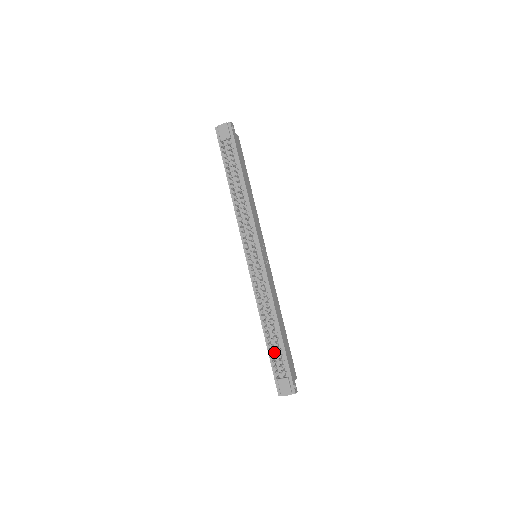
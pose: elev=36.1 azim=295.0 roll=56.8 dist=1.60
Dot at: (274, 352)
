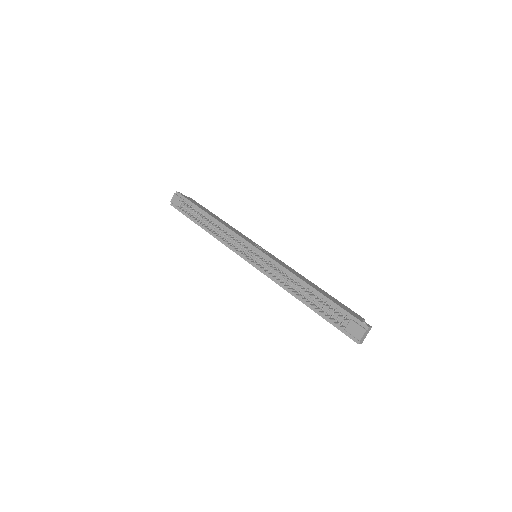
Dot at: (324, 310)
